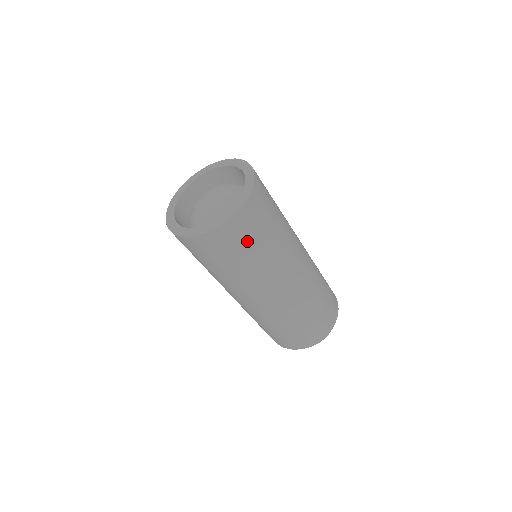
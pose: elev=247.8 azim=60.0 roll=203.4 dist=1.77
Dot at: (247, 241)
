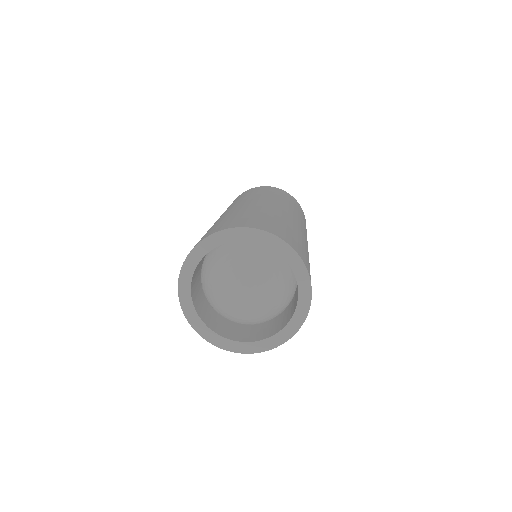
Dot at: occluded
